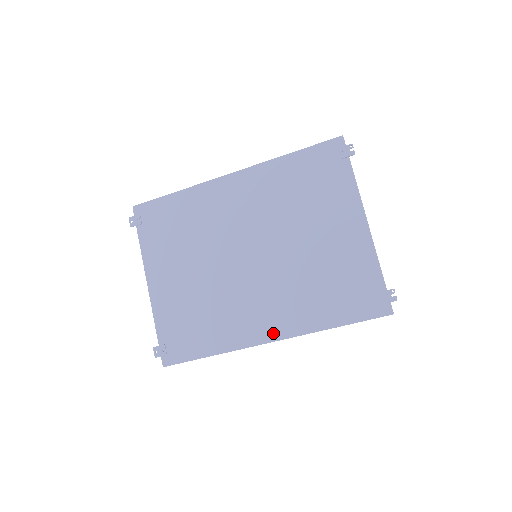
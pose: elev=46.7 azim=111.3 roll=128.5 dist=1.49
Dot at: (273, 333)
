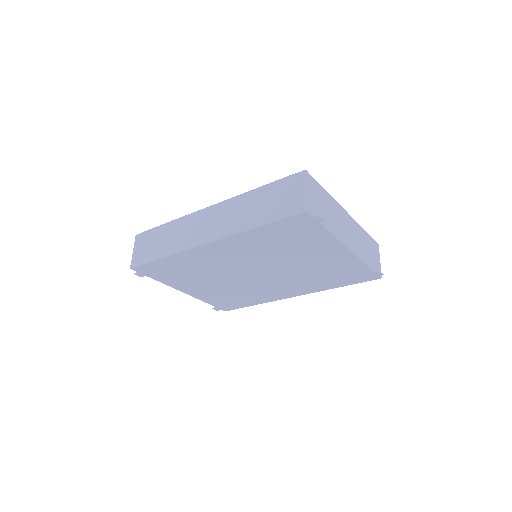
Dot at: (295, 294)
